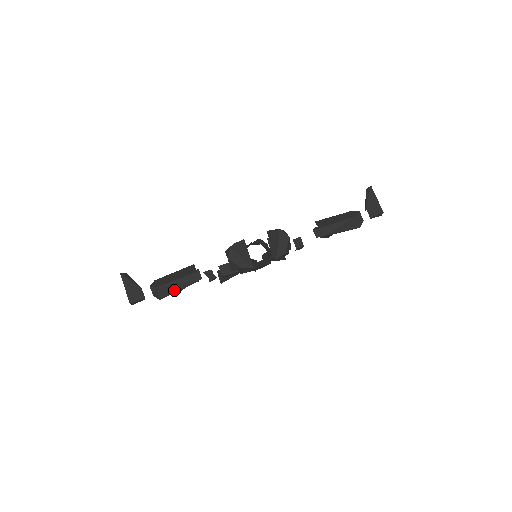
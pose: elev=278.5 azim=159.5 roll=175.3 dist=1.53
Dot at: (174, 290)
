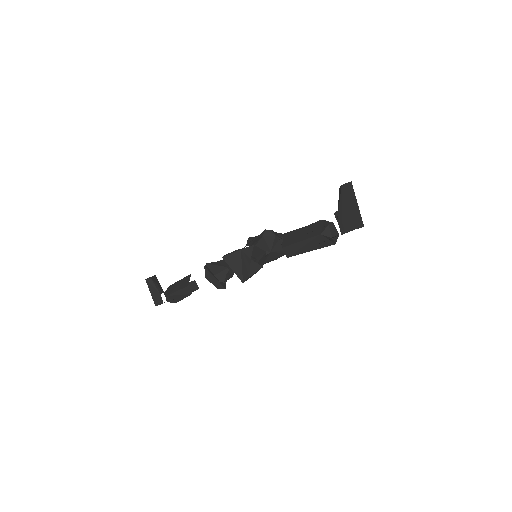
Dot at: (180, 298)
